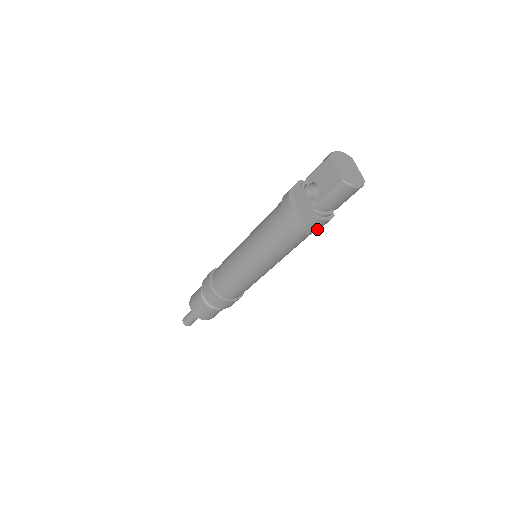
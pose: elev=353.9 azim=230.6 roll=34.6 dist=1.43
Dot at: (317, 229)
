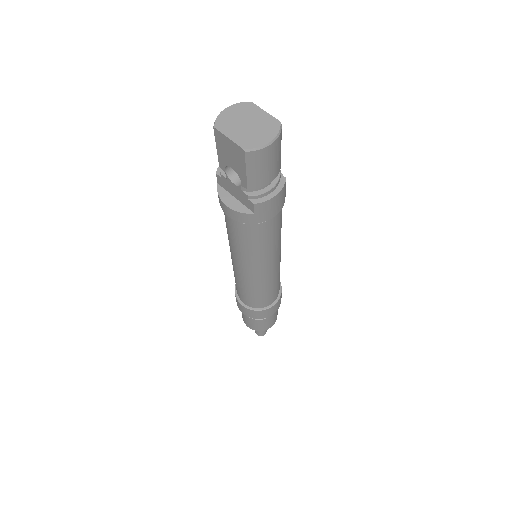
Dot at: (277, 207)
